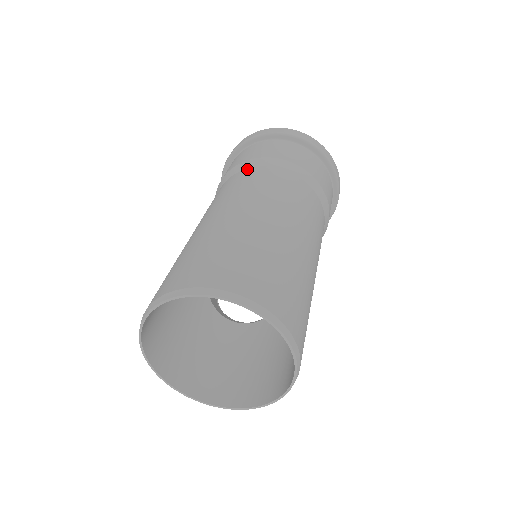
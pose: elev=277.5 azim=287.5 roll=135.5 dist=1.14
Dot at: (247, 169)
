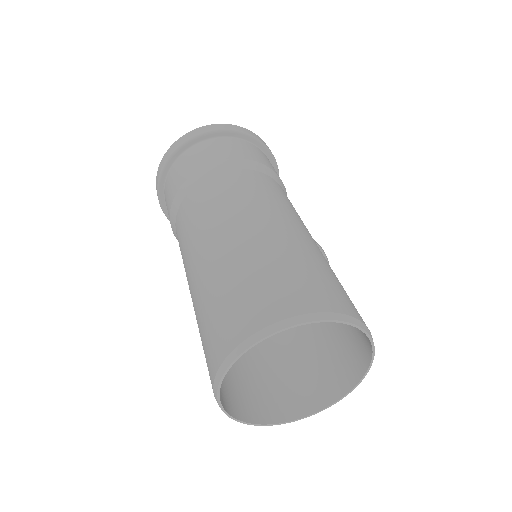
Dot at: (177, 212)
